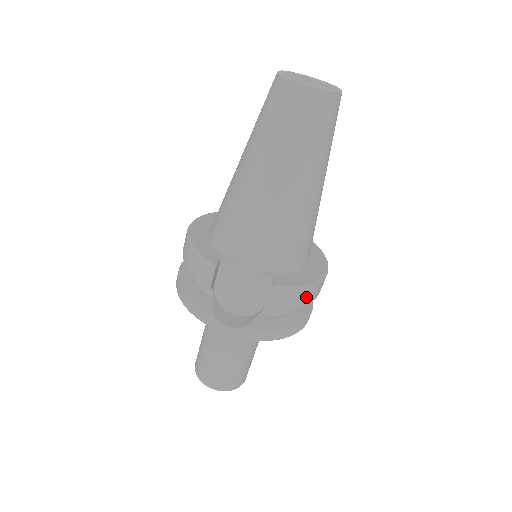
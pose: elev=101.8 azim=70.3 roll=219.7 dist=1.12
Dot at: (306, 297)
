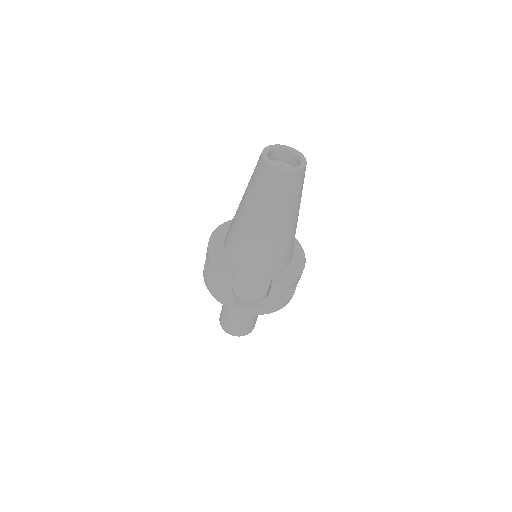
Dot at: (293, 285)
